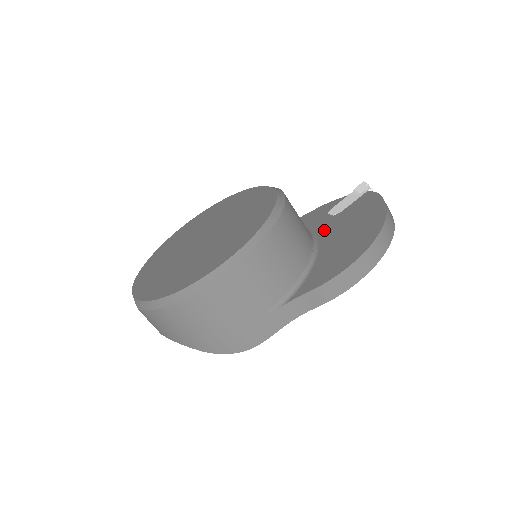
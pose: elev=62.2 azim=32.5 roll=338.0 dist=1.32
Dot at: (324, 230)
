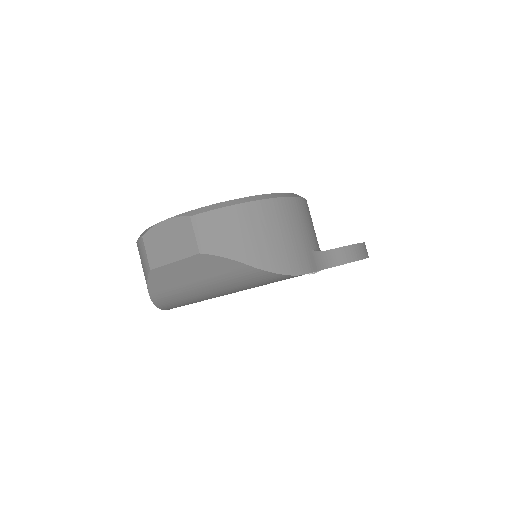
Dot at: occluded
